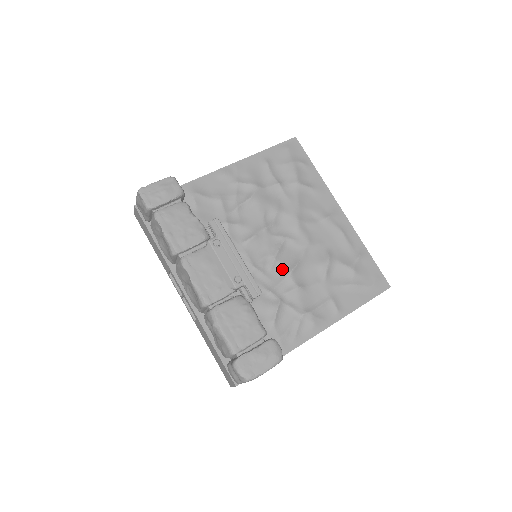
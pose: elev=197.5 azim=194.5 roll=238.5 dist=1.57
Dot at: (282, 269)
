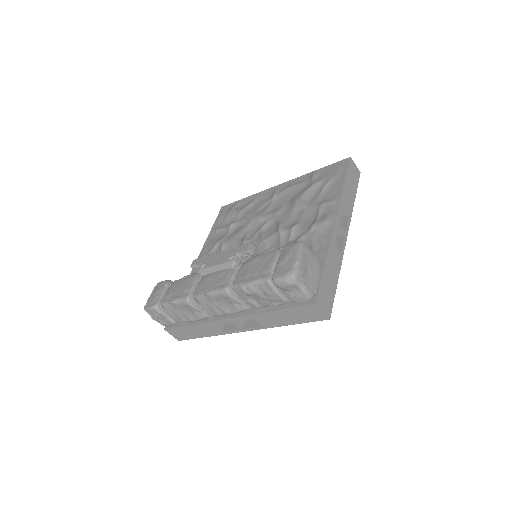
Dot at: (274, 237)
